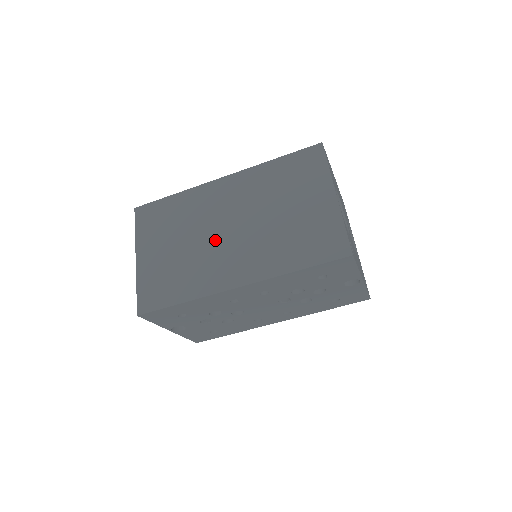
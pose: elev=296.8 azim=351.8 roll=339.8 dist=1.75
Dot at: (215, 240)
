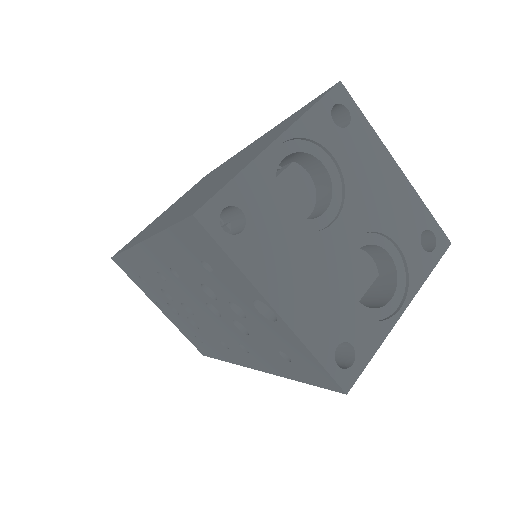
Dot at: (187, 198)
